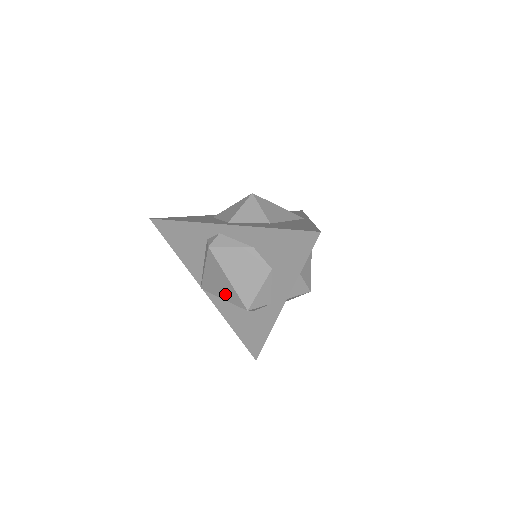
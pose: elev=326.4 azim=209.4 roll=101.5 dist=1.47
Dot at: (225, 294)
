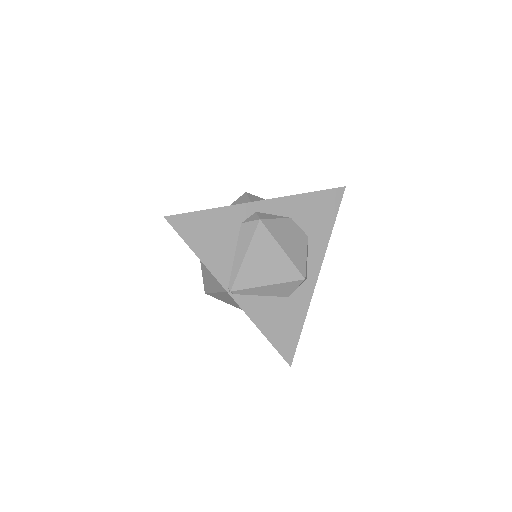
Dot at: (274, 275)
